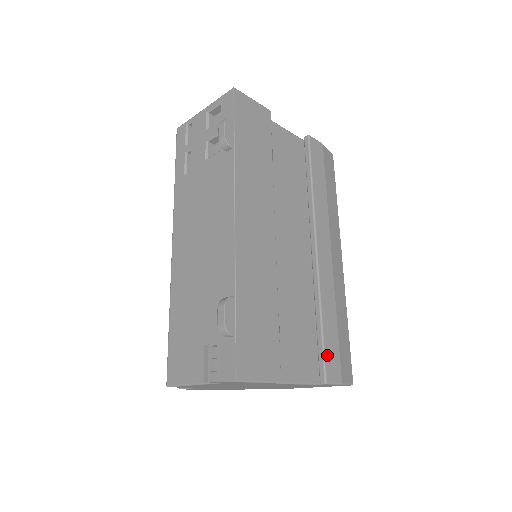
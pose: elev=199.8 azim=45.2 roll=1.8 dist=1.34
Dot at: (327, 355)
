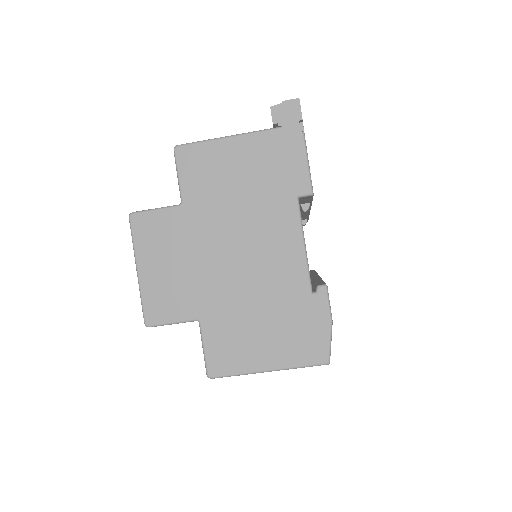
Dot at: occluded
